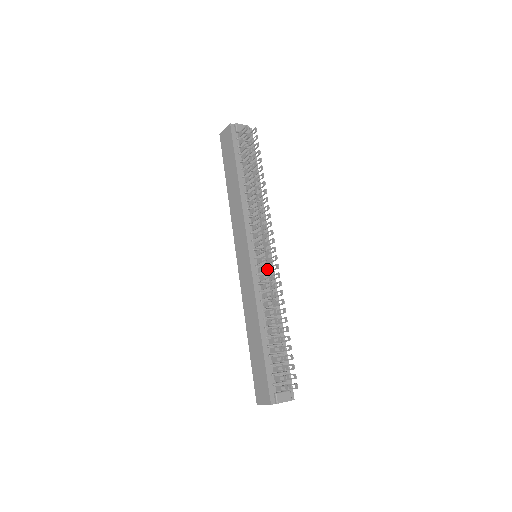
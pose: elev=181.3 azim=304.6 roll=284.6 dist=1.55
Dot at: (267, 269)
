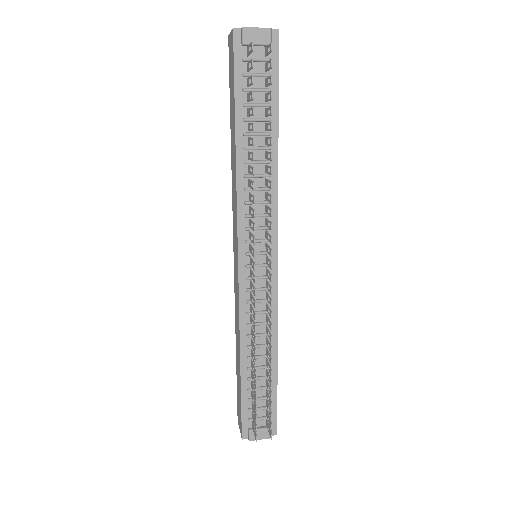
Dot at: (265, 281)
